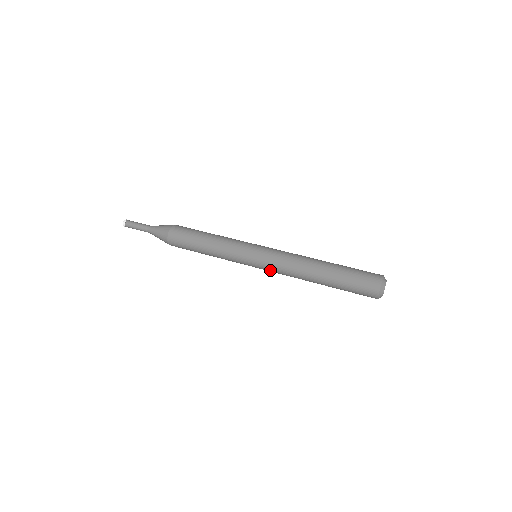
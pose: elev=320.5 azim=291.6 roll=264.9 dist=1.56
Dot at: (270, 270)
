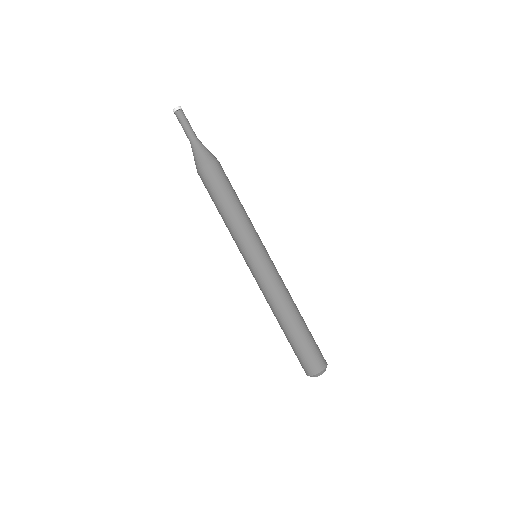
Dot at: (256, 279)
